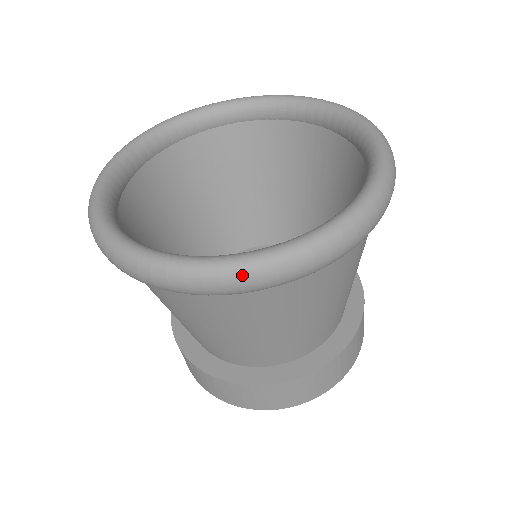
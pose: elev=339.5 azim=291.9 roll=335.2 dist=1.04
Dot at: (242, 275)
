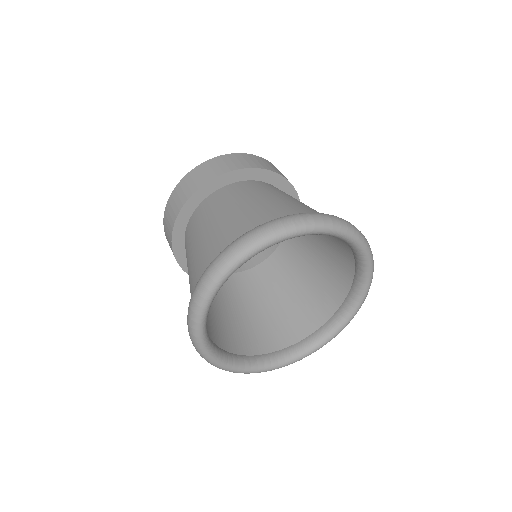
Dot at: occluded
